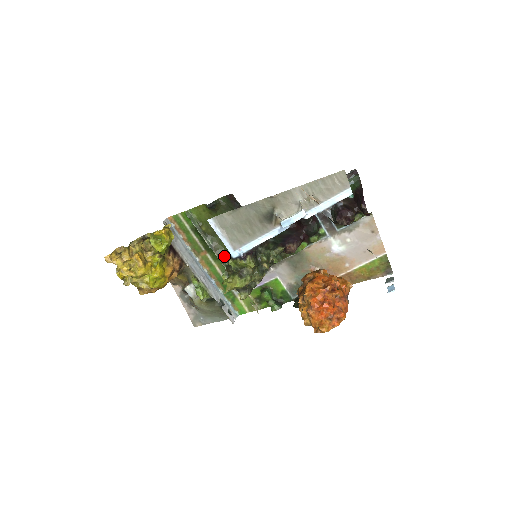
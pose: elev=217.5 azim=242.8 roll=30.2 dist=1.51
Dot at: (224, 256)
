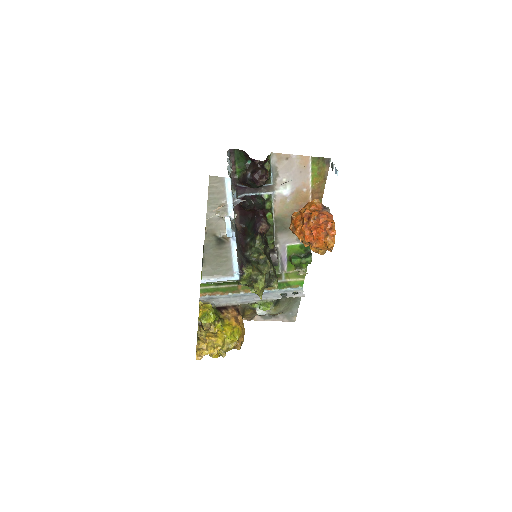
Dot at: (238, 282)
